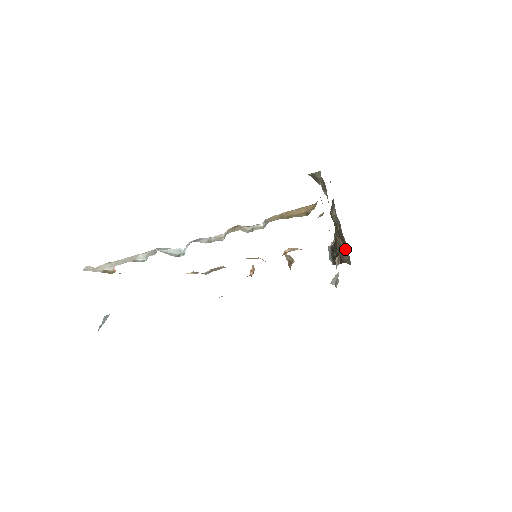
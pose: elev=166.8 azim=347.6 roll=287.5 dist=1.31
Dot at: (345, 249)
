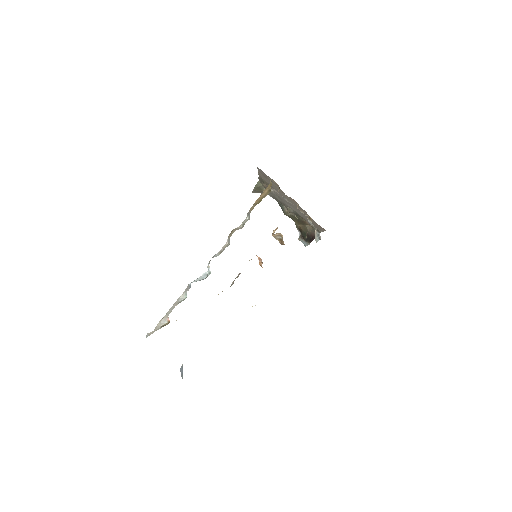
Dot at: (310, 228)
